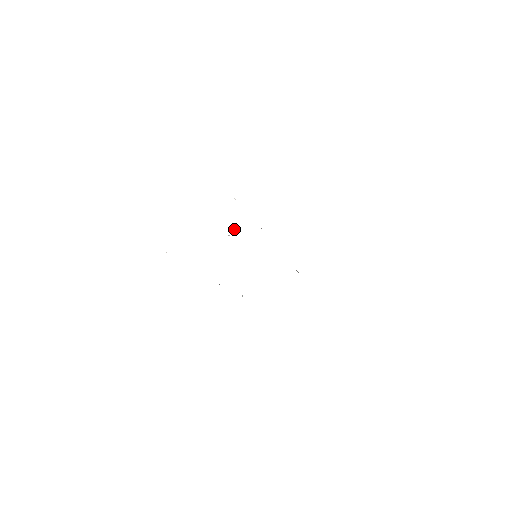
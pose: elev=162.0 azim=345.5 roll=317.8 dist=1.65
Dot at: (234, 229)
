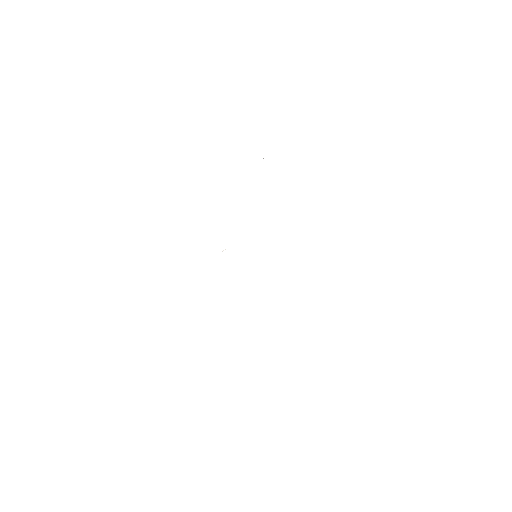
Dot at: occluded
